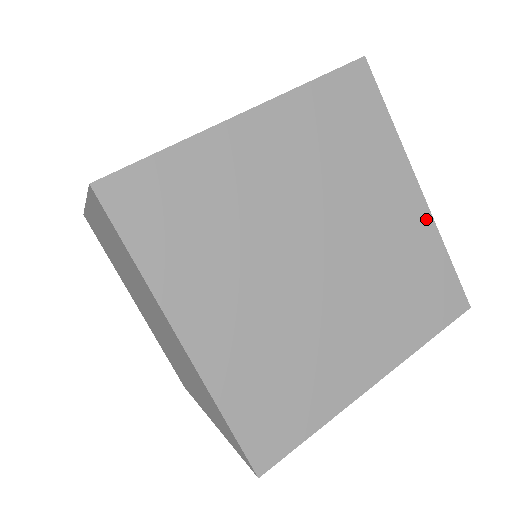
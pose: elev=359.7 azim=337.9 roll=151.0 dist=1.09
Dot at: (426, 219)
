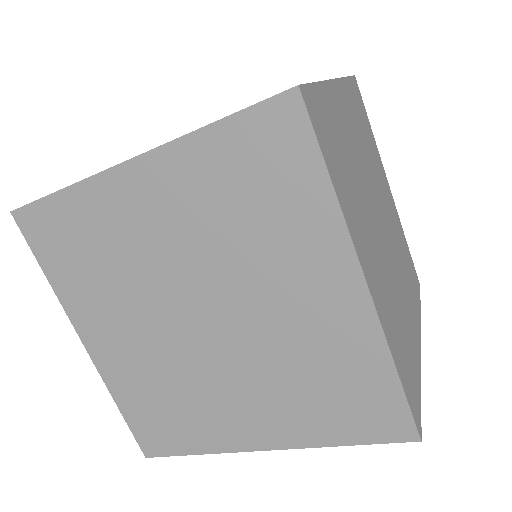
Dot at: (396, 211)
